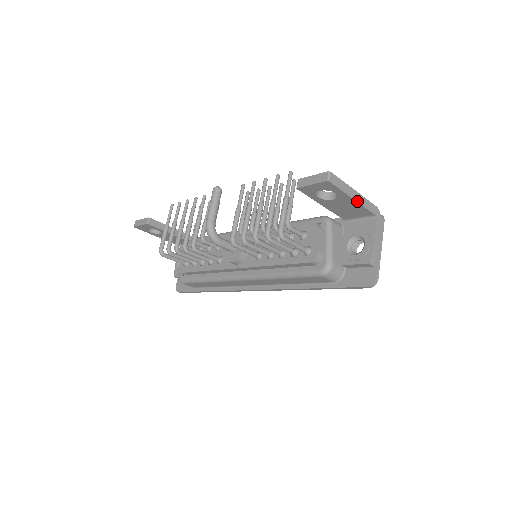
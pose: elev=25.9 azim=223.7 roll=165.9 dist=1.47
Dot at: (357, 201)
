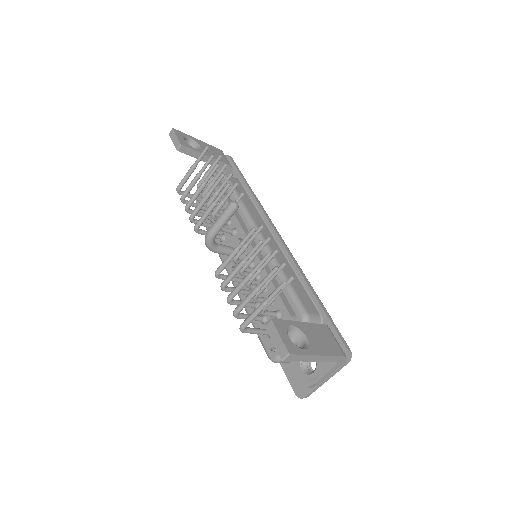
Dot at: (317, 361)
